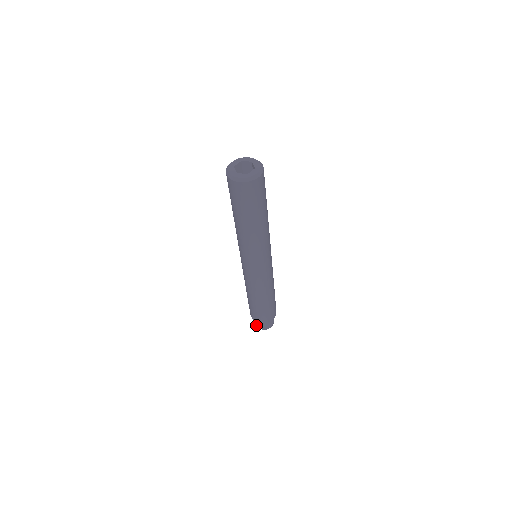
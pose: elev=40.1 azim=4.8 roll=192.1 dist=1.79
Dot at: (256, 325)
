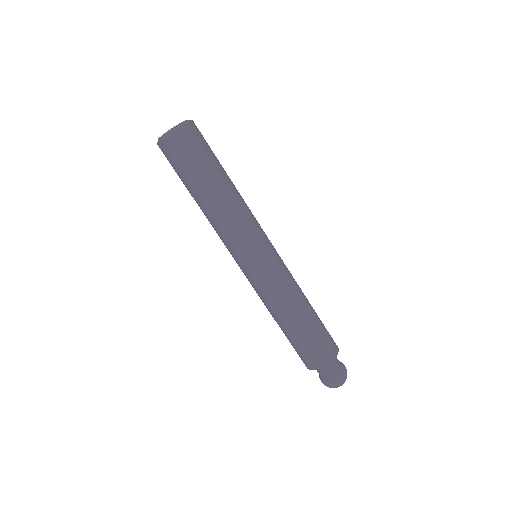
Dot at: (334, 382)
